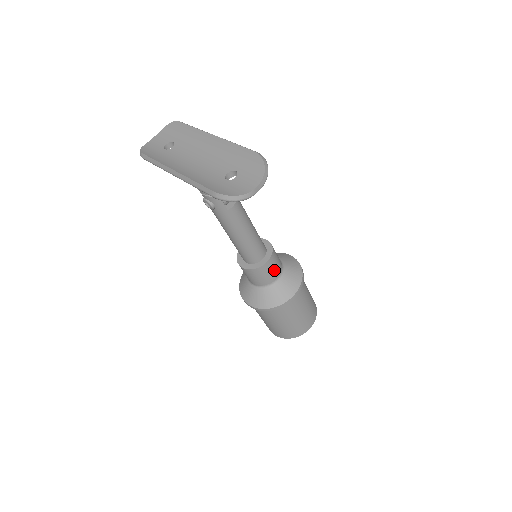
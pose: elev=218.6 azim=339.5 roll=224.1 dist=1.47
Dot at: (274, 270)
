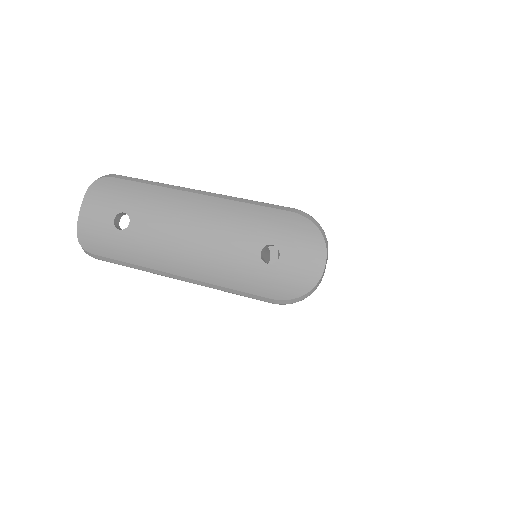
Dot at: occluded
